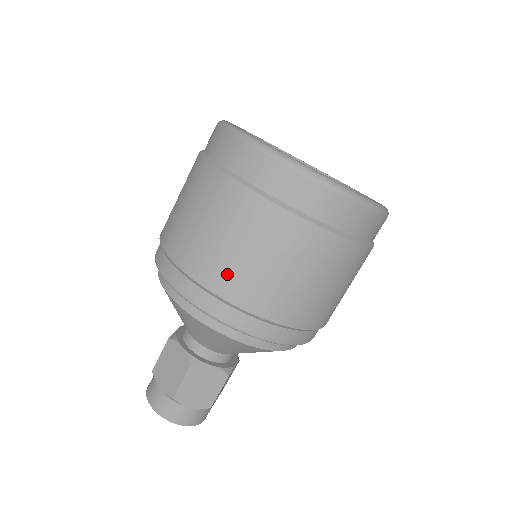
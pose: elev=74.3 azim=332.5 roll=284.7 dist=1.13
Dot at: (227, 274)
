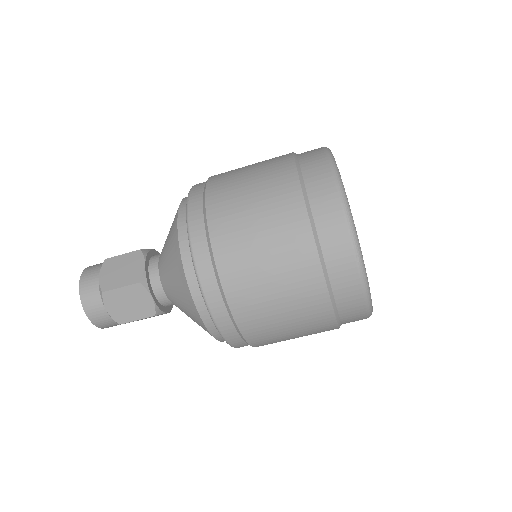
Dot at: (235, 249)
